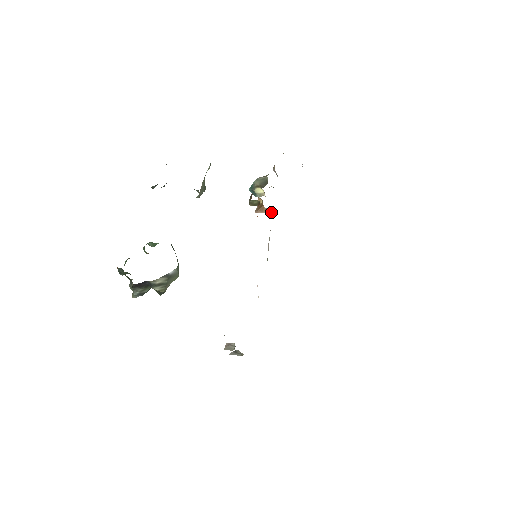
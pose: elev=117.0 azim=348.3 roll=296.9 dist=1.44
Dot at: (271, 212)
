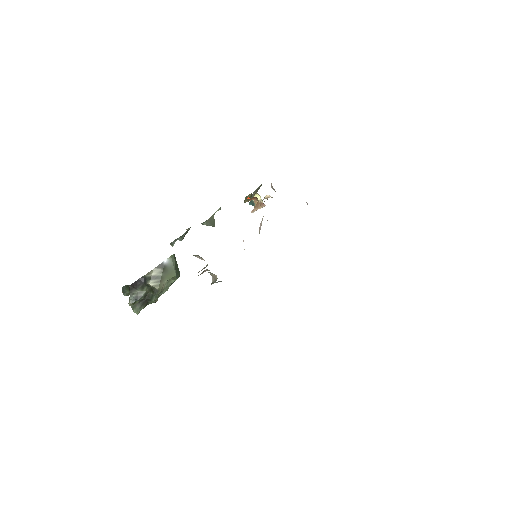
Dot at: occluded
